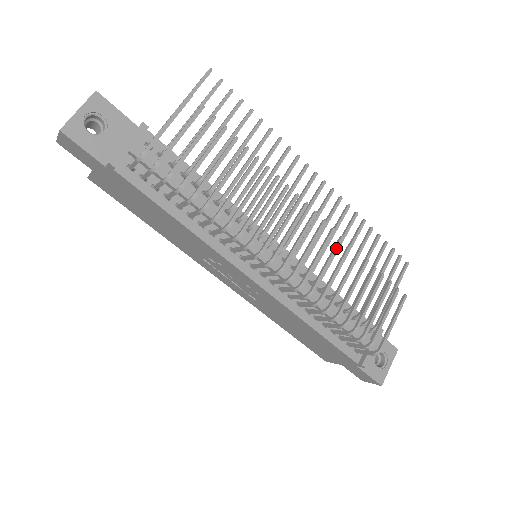
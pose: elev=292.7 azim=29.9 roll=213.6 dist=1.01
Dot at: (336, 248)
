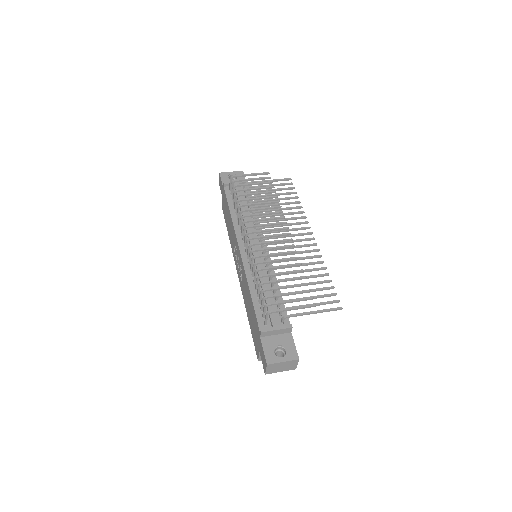
Dot at: (288, 252)
